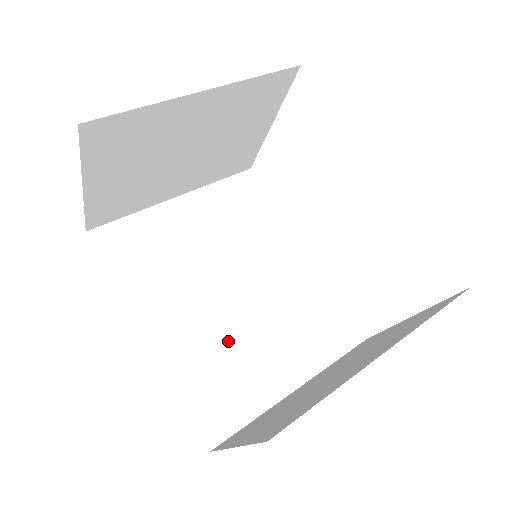
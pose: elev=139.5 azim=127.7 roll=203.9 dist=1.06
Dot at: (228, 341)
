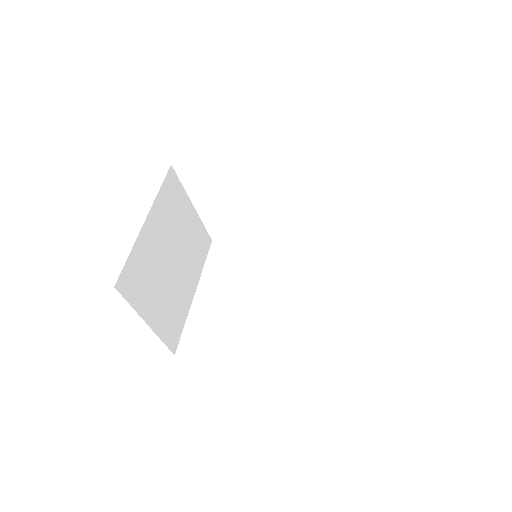
Dot at: (300, 314)
